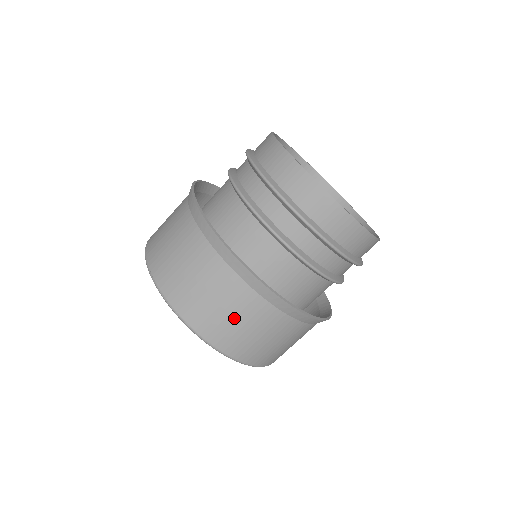
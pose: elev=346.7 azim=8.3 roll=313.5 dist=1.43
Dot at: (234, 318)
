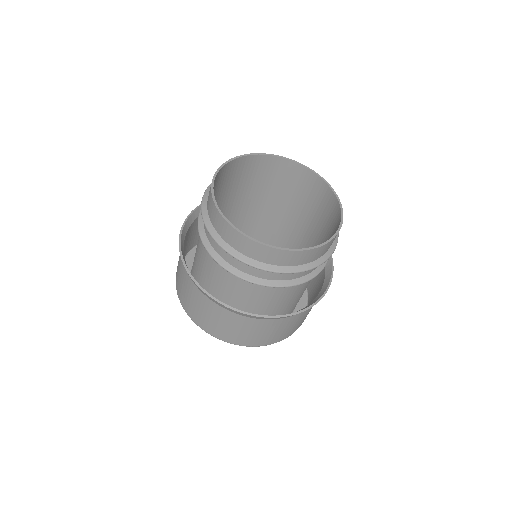
Dot at: (288, 328)
